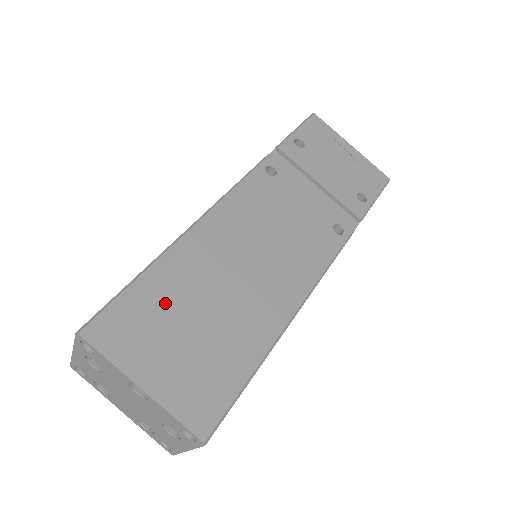
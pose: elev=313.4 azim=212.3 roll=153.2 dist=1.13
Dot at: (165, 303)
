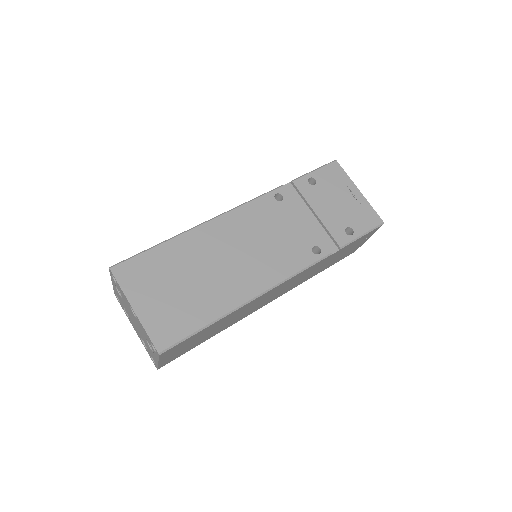
Dot at: (167, 266)
